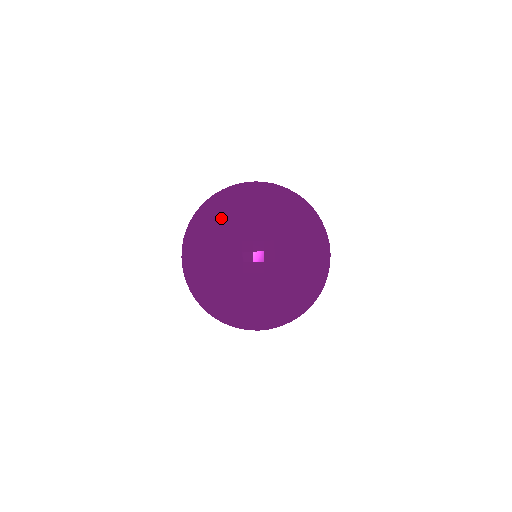
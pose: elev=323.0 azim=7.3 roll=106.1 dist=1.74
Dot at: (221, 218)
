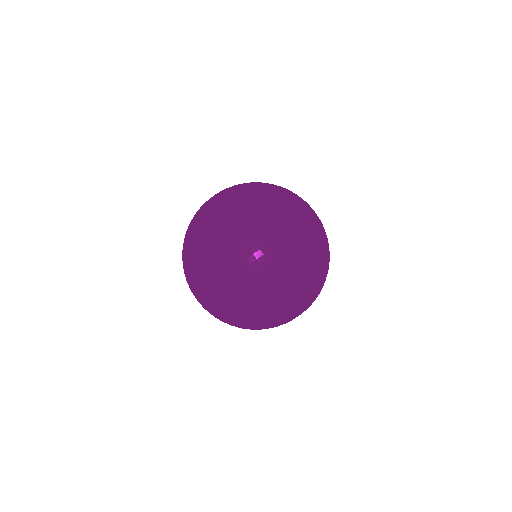
Dot at: (244, 299)
